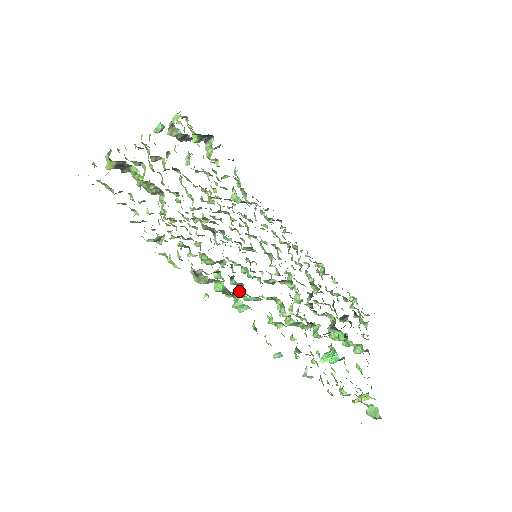
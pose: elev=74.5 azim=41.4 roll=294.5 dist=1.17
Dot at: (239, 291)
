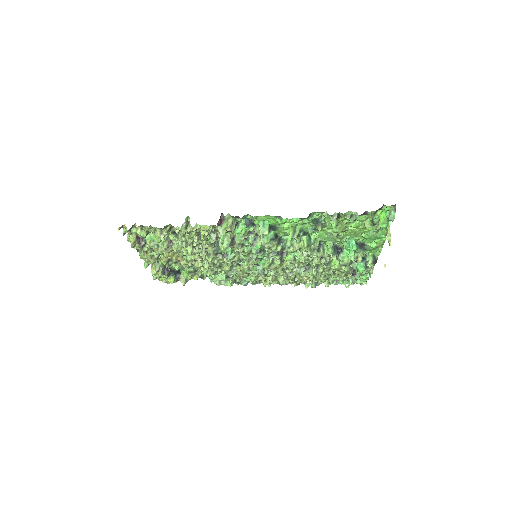
Dot at: (257, 235)
